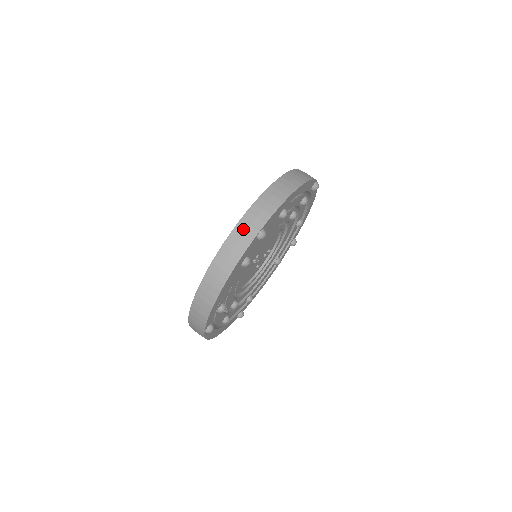
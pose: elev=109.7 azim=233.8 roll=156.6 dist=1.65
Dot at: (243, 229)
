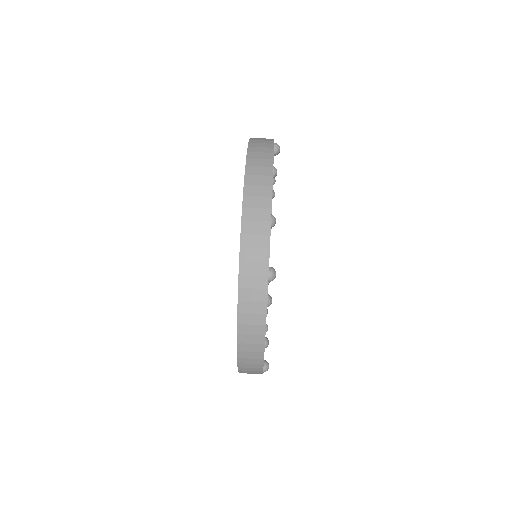
Dot at: (249, 284)
